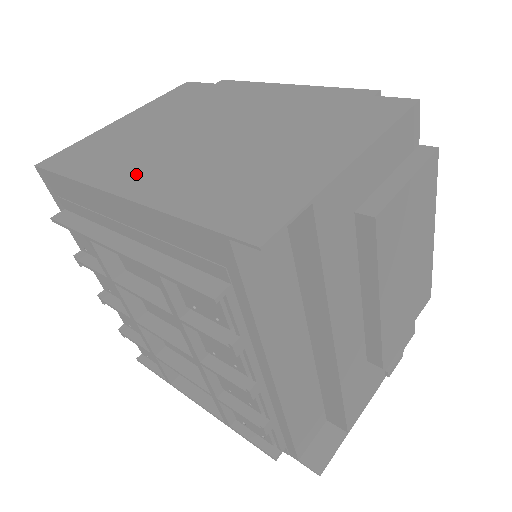
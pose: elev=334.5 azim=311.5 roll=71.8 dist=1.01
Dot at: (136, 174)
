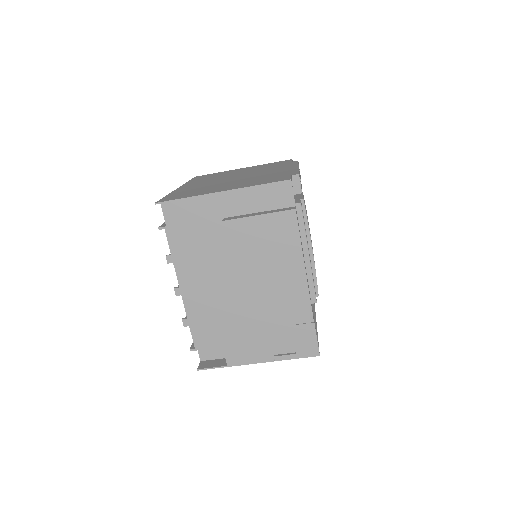
Dot at: (195, 183)
